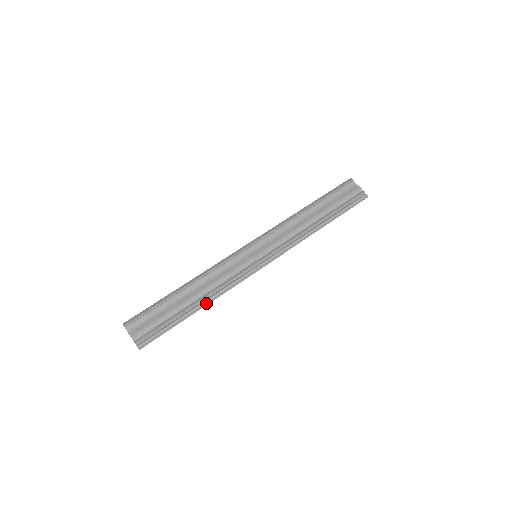
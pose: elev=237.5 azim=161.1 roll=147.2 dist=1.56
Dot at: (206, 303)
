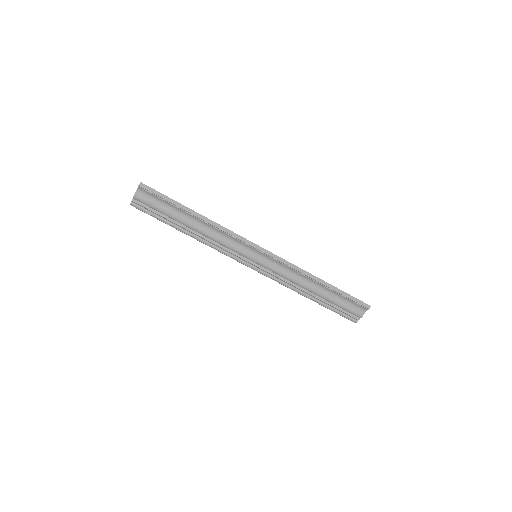
Dot at: (193, 237)
